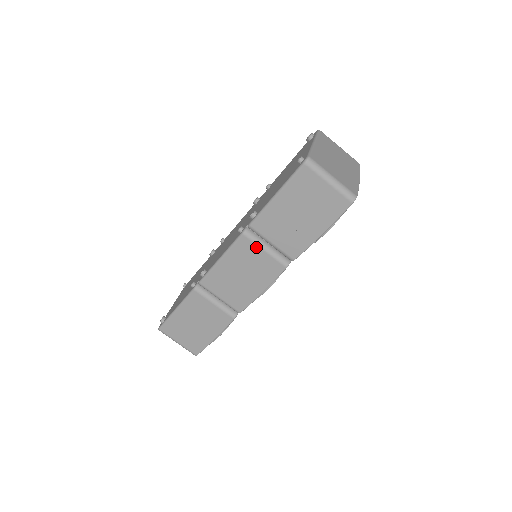
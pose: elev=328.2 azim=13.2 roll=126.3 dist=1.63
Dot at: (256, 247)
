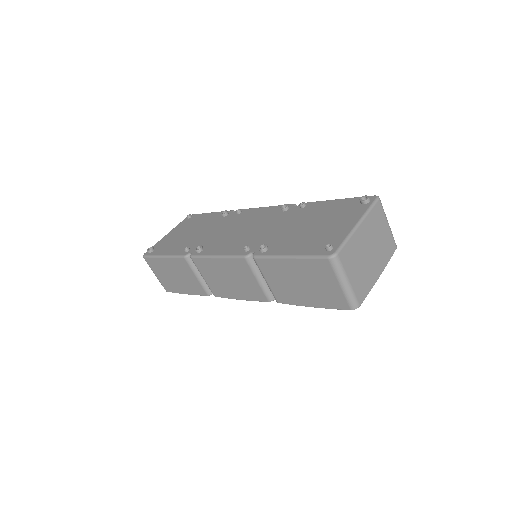
Dot at: (251, 273)
